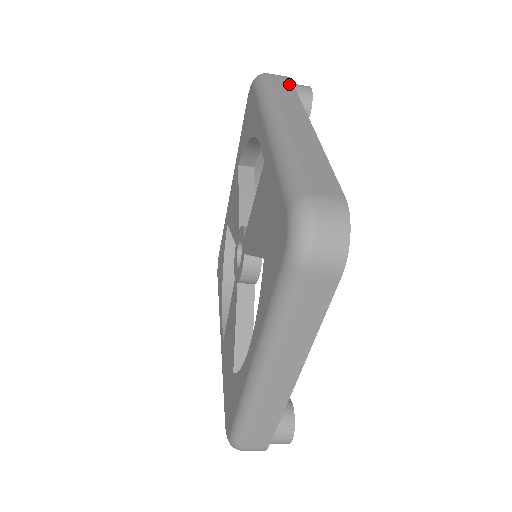
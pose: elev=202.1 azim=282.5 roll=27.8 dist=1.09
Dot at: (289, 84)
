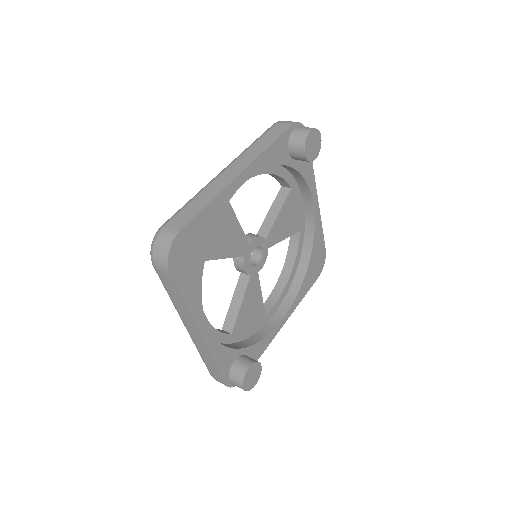
Dot at: (280, 132)
